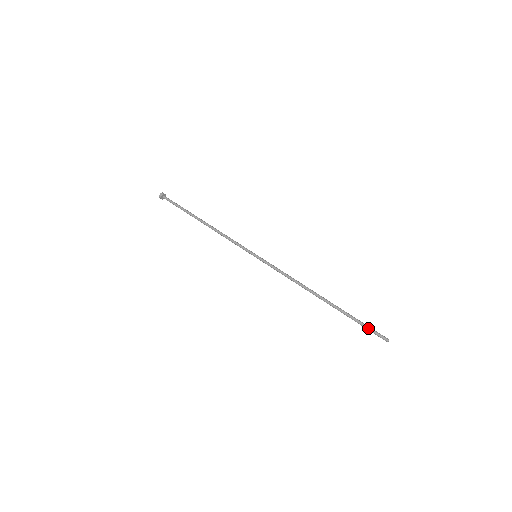
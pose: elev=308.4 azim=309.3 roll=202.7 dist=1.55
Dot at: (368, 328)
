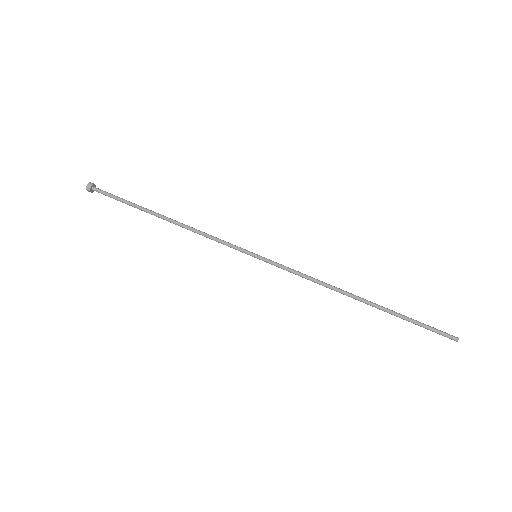
Dot at: (429, 329)
